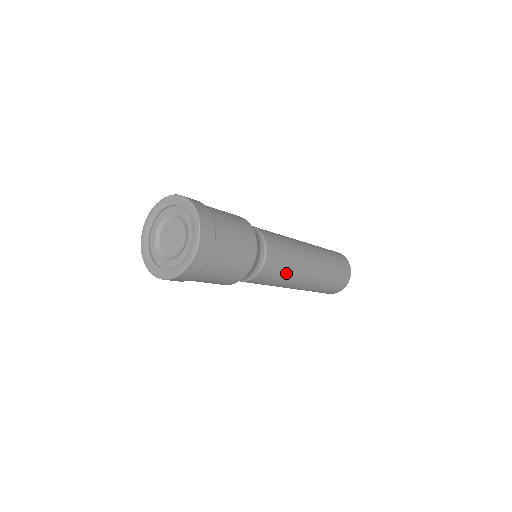
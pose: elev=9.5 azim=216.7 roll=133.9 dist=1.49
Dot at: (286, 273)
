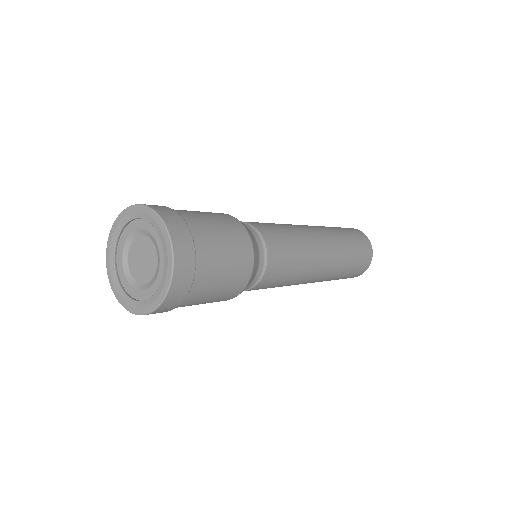
Dot at: (283, 284)
